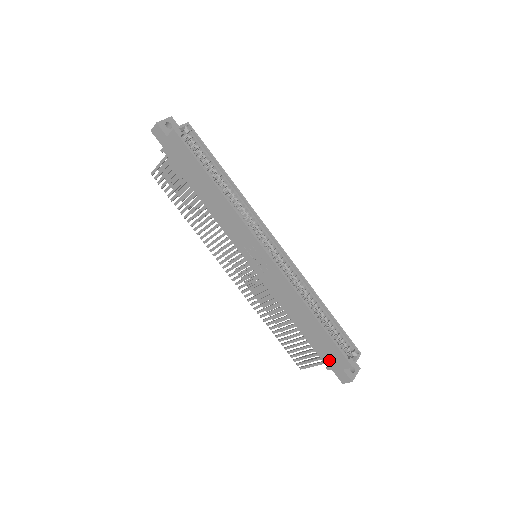
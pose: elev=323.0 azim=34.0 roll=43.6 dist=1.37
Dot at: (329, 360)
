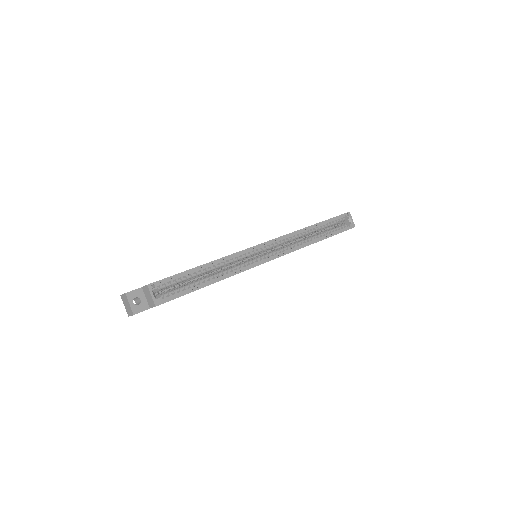
Dot at: occluded
